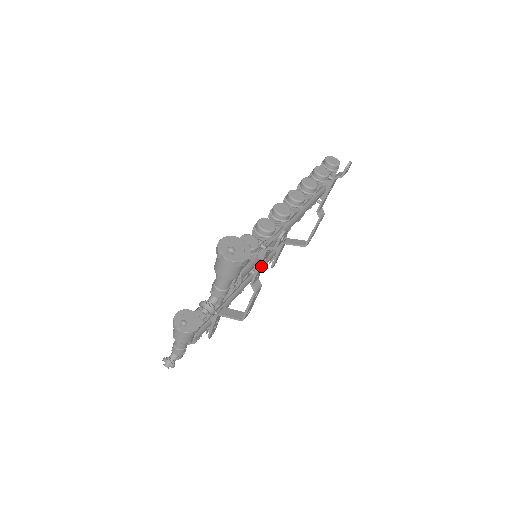
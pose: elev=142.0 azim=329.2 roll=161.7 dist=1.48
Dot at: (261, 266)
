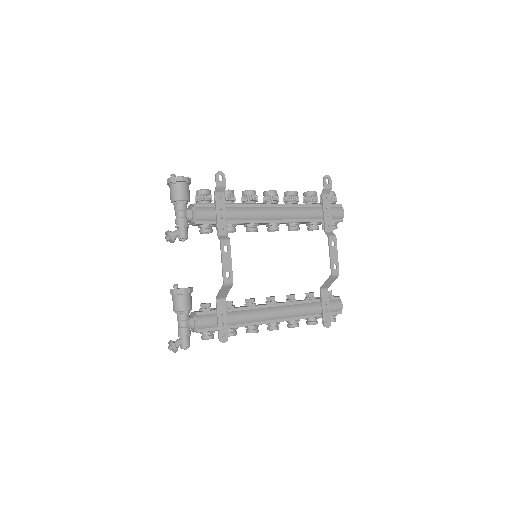
Dot at: (220, 215)
